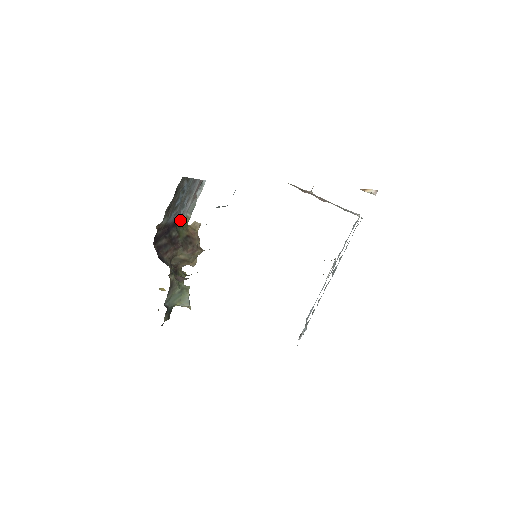
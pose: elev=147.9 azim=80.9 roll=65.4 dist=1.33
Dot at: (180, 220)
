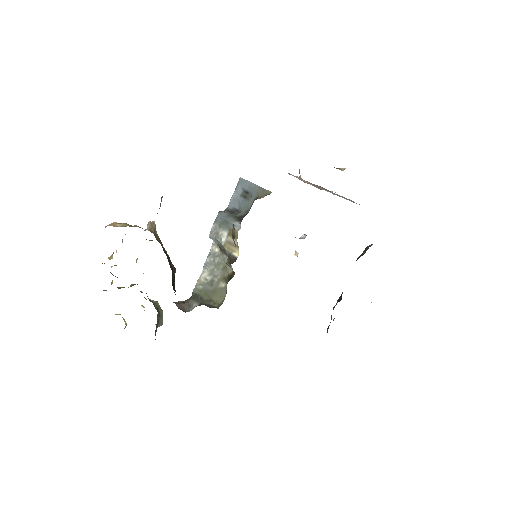
Dot at: occluded
